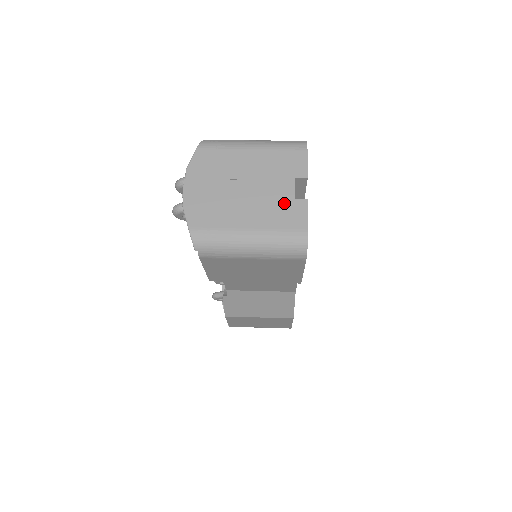
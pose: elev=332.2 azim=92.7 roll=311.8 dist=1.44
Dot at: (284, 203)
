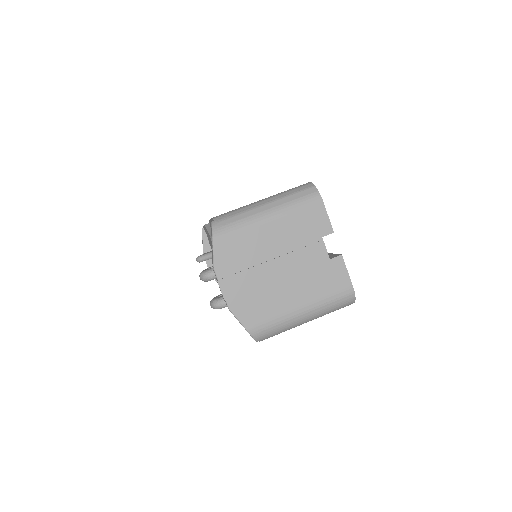
Dot at: (322, 268)
